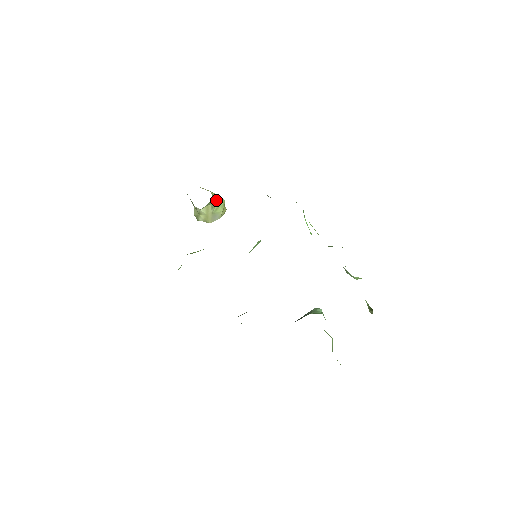
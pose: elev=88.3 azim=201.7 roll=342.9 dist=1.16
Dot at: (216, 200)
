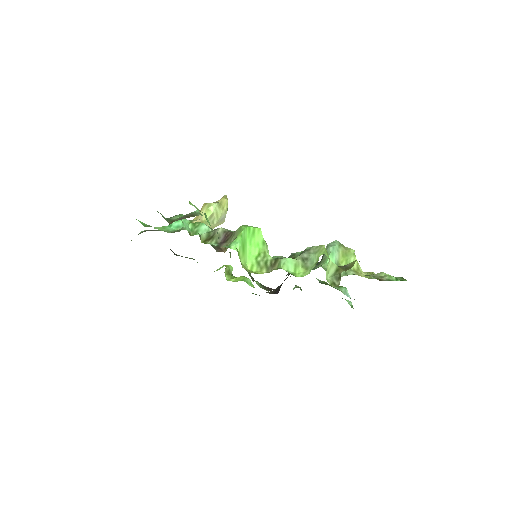
Dot at: (210, 216)
